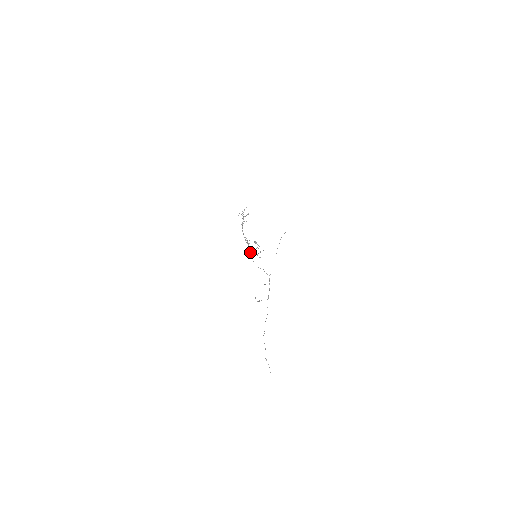
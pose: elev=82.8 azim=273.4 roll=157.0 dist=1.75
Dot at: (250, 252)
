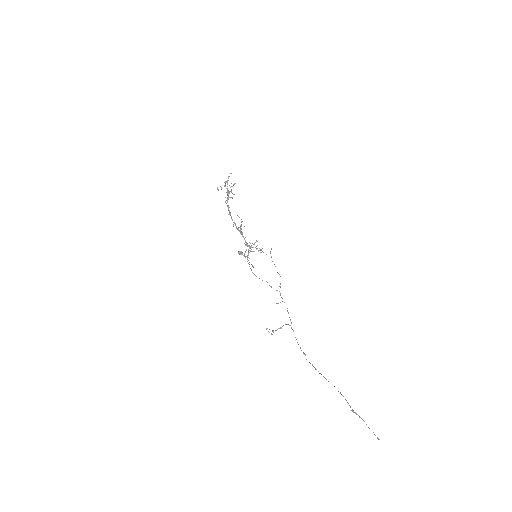
Dot at: occluded
